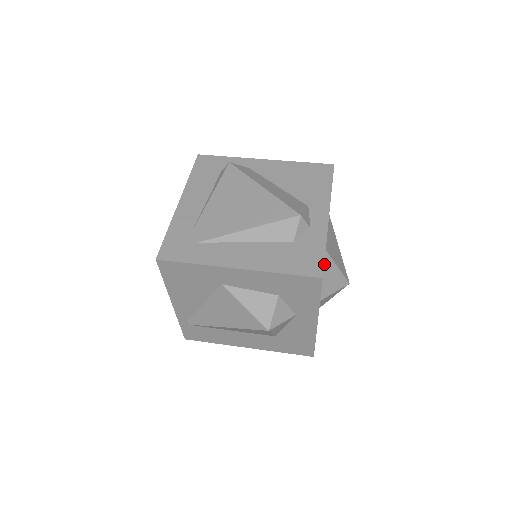
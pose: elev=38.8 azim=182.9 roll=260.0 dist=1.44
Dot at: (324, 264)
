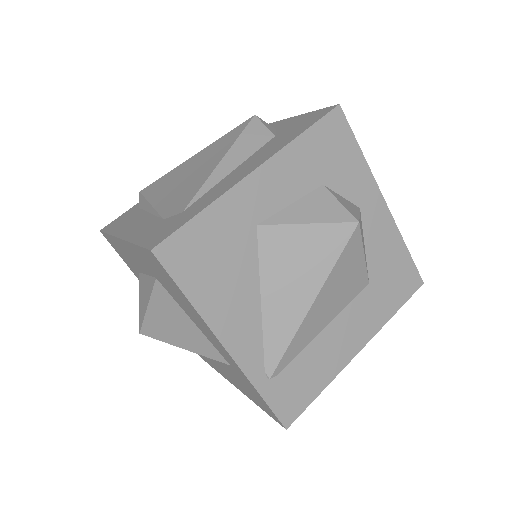
Dot at: occluded
